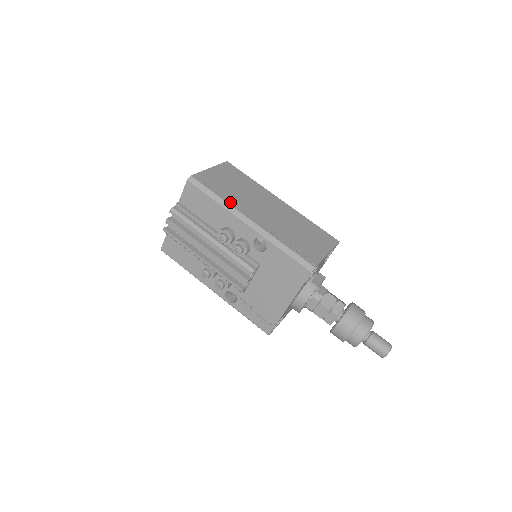
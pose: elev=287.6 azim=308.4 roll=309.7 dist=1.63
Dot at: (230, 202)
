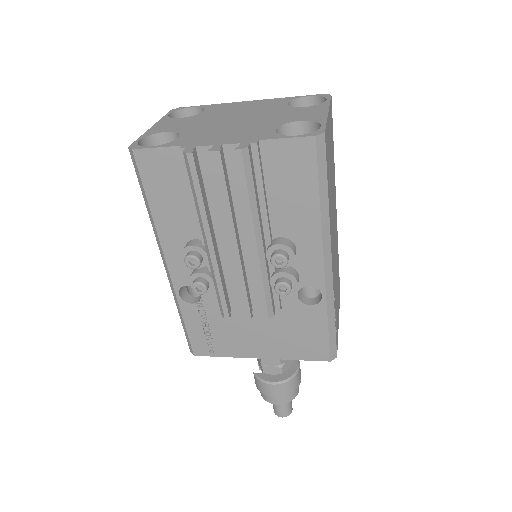
Dot at: (330, 216)
